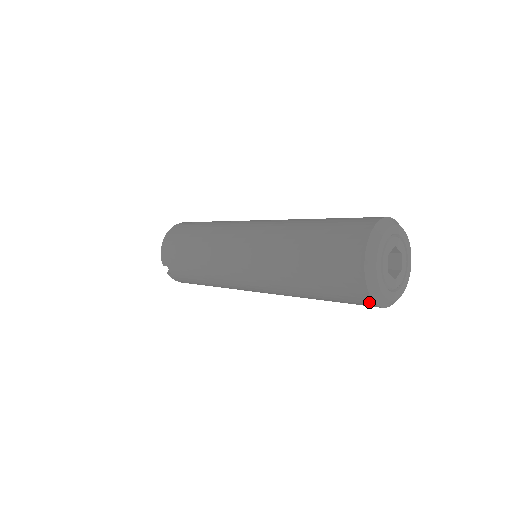
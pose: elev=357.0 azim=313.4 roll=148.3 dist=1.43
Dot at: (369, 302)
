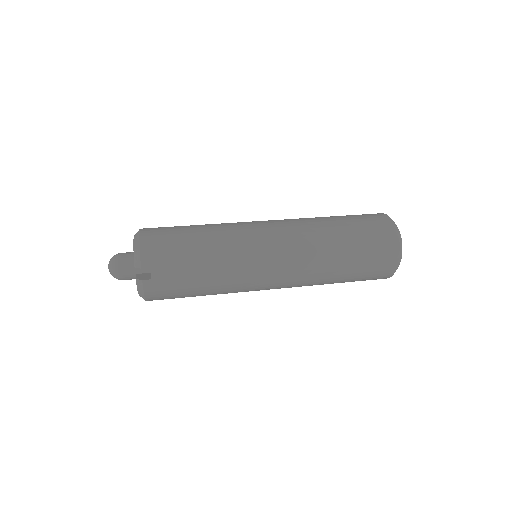
Dot at: (393, 267)
